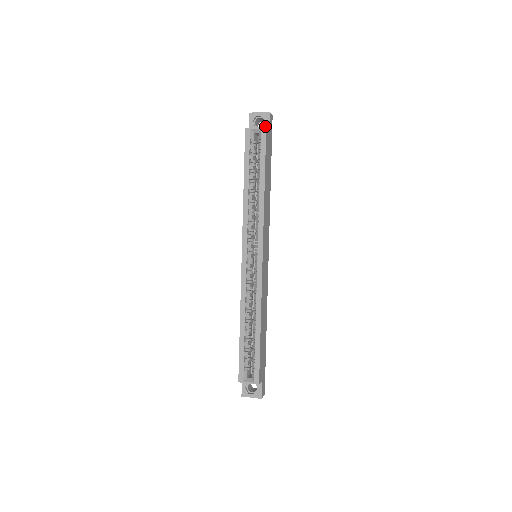
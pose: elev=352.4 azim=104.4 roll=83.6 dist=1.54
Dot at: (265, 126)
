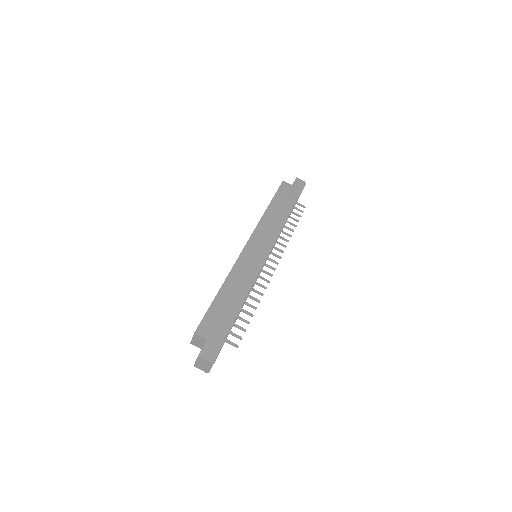
Dot at: occluded
